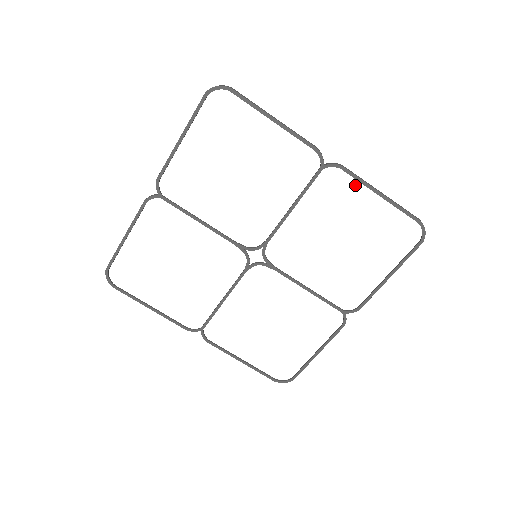
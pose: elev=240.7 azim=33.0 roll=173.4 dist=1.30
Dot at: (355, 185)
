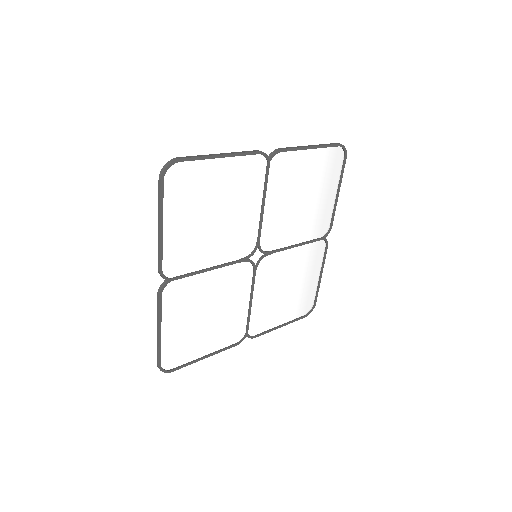
Dot at: (293, 155)
